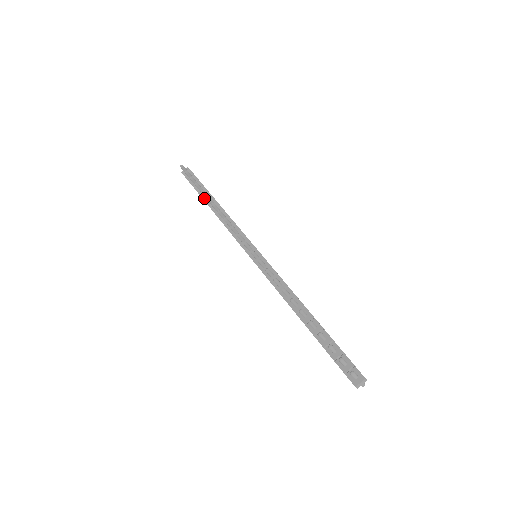
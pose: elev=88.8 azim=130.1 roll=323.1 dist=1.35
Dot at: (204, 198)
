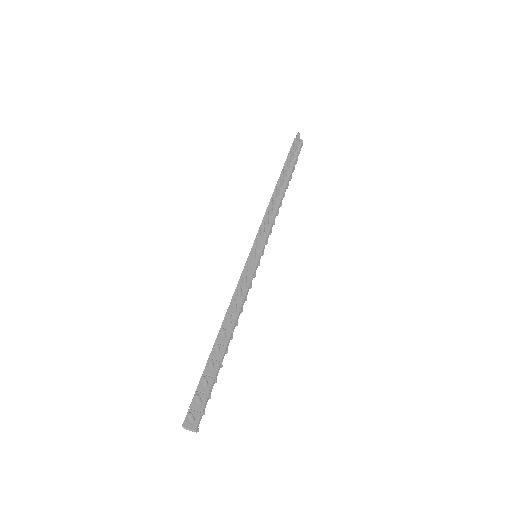
Dot at: (282, 174)
